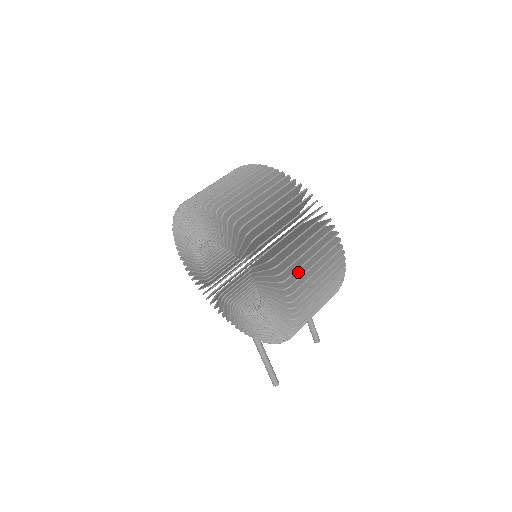
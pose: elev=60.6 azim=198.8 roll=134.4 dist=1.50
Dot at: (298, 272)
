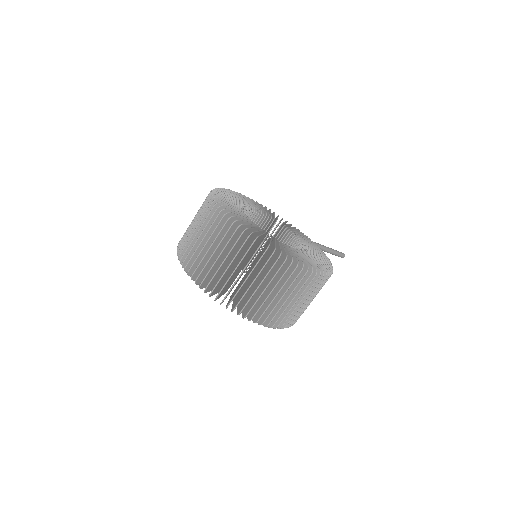
Dot at: occluded
